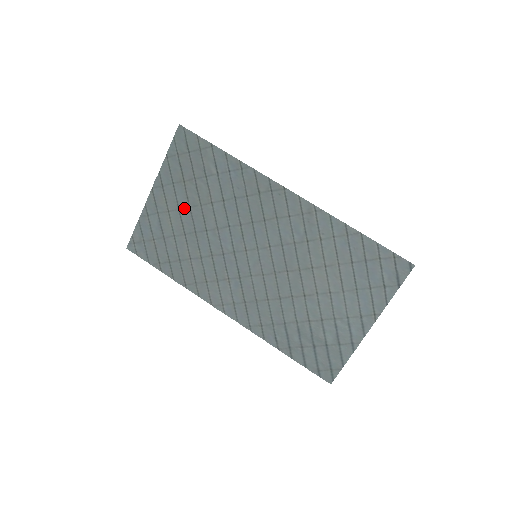
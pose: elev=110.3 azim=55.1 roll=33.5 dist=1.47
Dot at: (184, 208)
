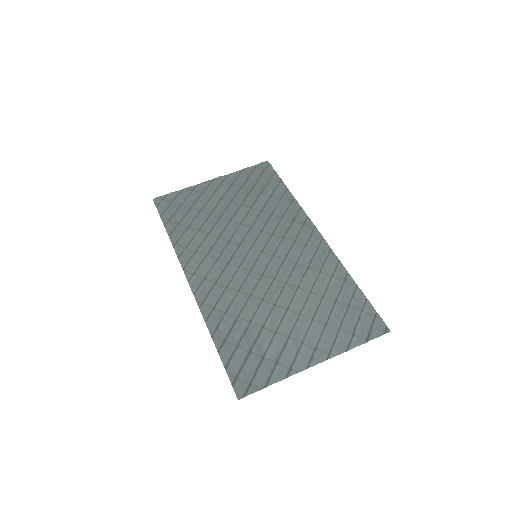
Dot at: (226, 200)
